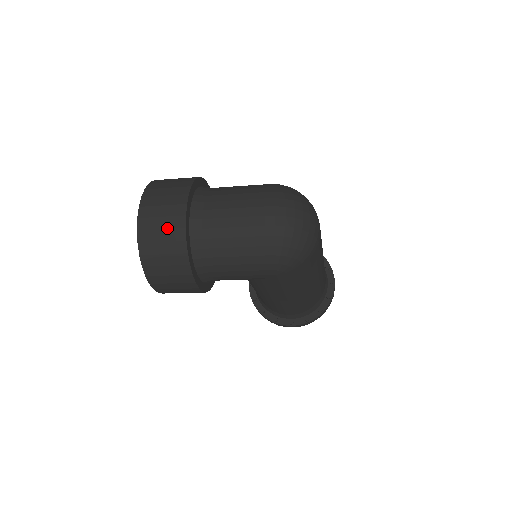
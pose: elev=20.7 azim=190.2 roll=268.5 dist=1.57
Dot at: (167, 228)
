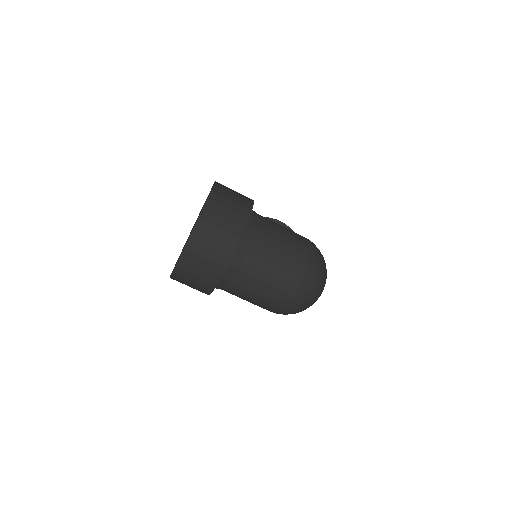
Dot at: (211, 260)
